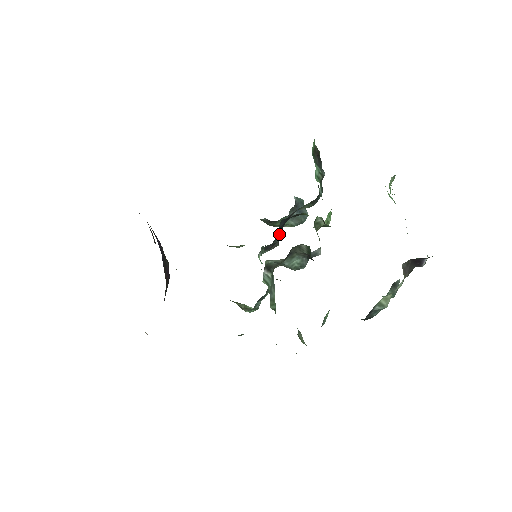
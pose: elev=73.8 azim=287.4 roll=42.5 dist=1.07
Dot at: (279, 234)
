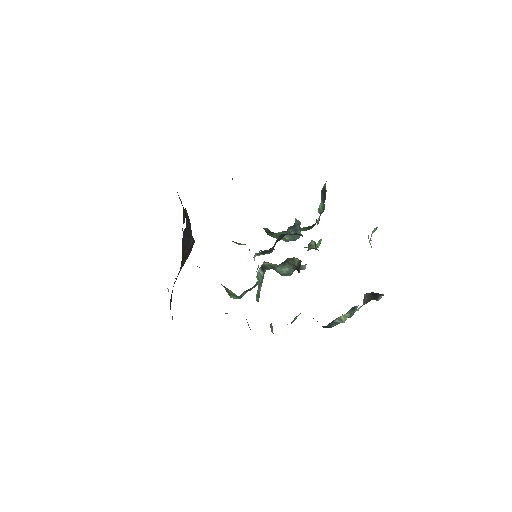
Dot at: (275, 244)
